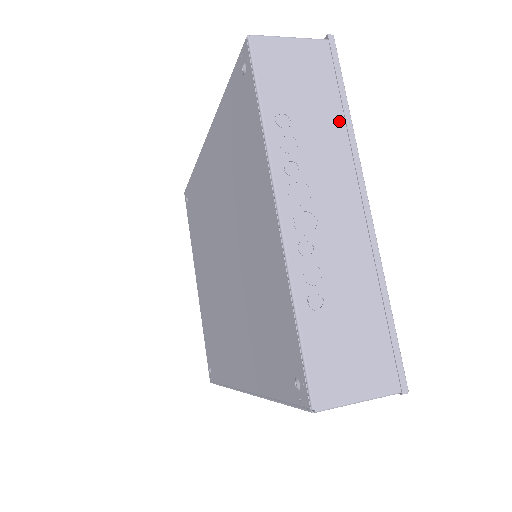
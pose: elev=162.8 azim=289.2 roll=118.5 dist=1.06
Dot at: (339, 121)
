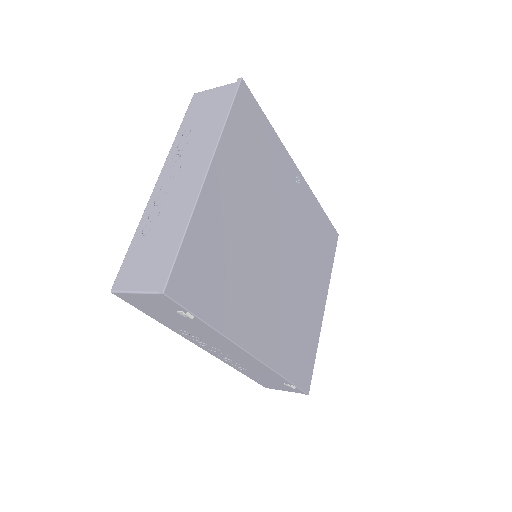
Dot at: (218, 127)
